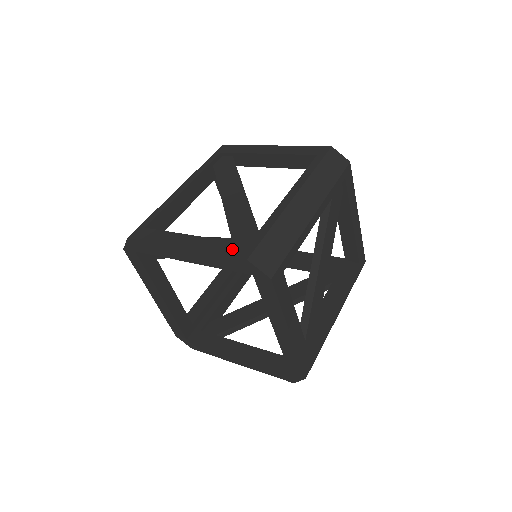
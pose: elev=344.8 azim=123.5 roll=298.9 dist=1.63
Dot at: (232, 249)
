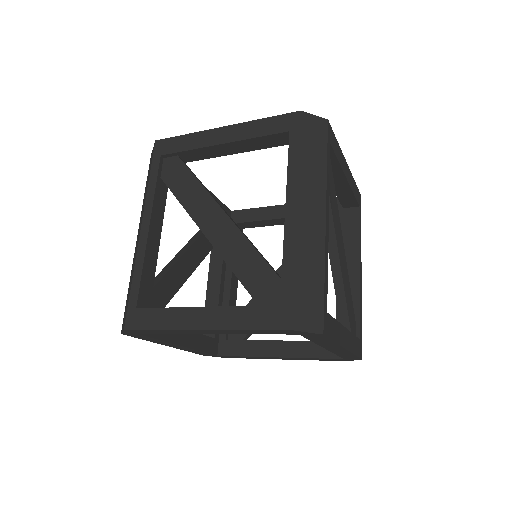
Dot at: (264, 318)
